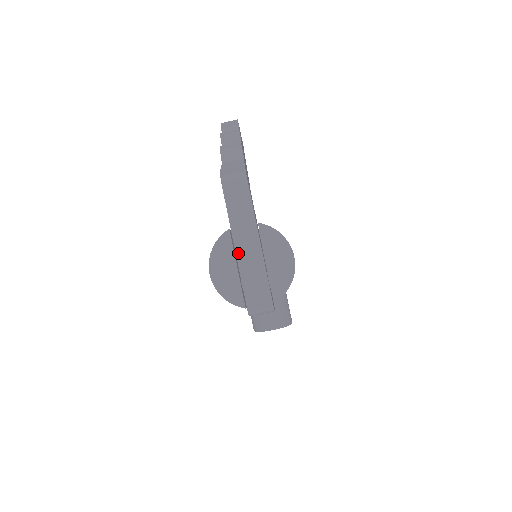
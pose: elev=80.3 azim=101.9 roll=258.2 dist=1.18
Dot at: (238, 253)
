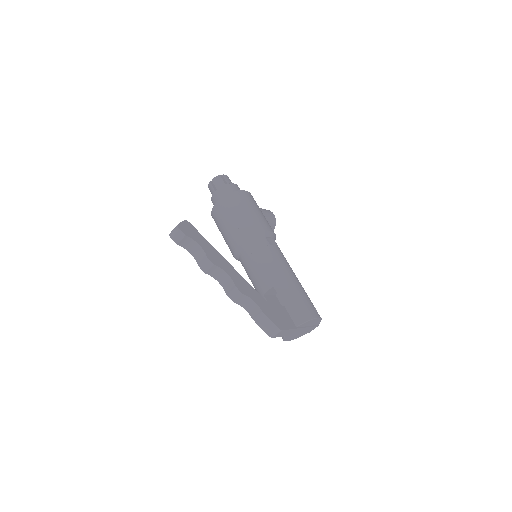
Dot at: (295, 334)
